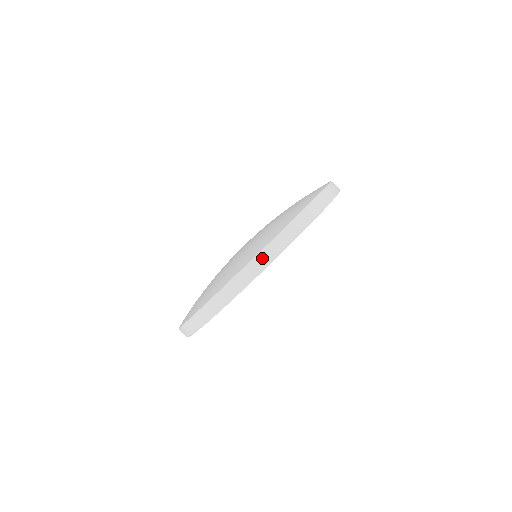
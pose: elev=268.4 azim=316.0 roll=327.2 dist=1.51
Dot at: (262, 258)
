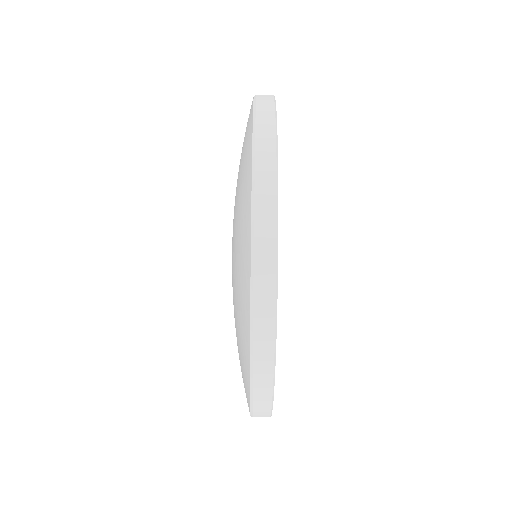
Dot at: (262, 120)
